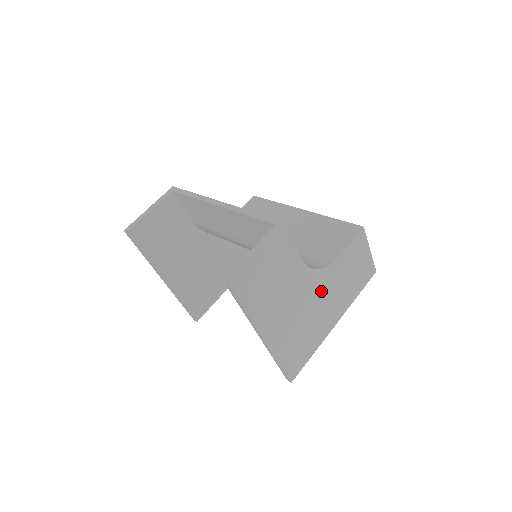
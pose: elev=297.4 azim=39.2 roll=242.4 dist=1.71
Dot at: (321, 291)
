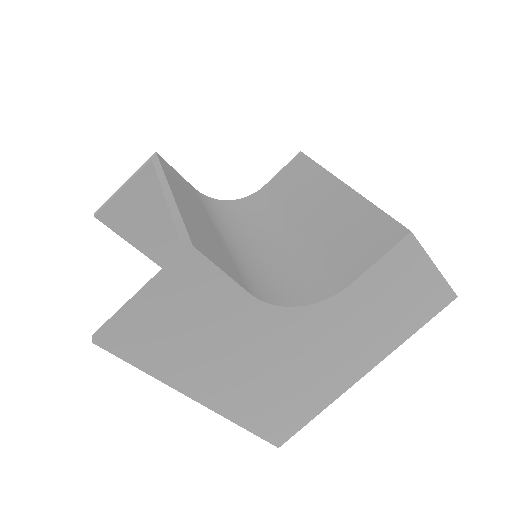
Dot at: (317, 335)
